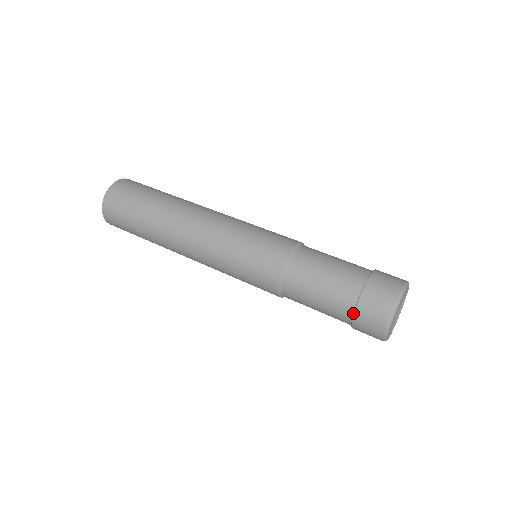
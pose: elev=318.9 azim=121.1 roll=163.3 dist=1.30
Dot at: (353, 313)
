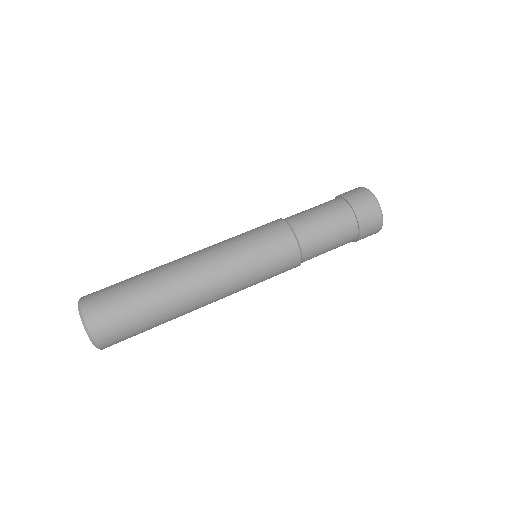
Dot at: (356, 241)
